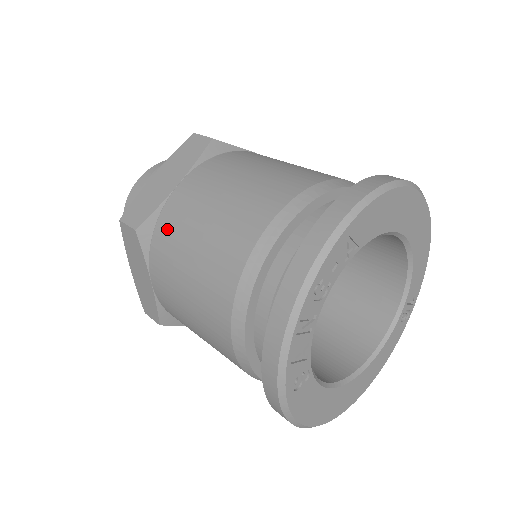
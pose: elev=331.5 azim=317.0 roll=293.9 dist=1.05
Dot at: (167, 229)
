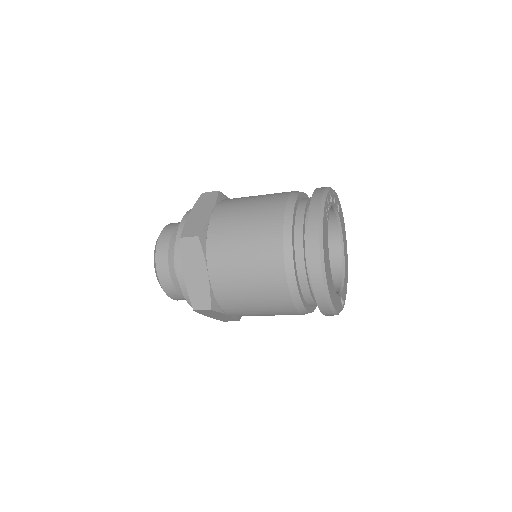
Dot at: occluded
